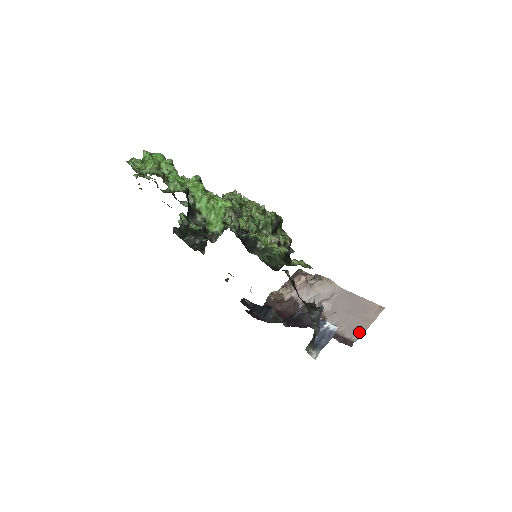
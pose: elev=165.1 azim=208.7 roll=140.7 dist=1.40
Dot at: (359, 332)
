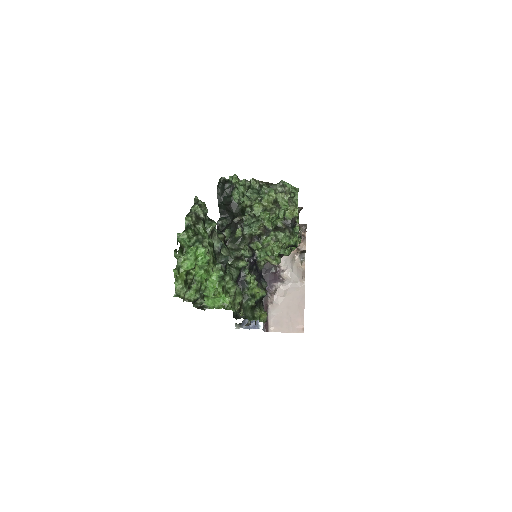
Dot at: (278, 328)
